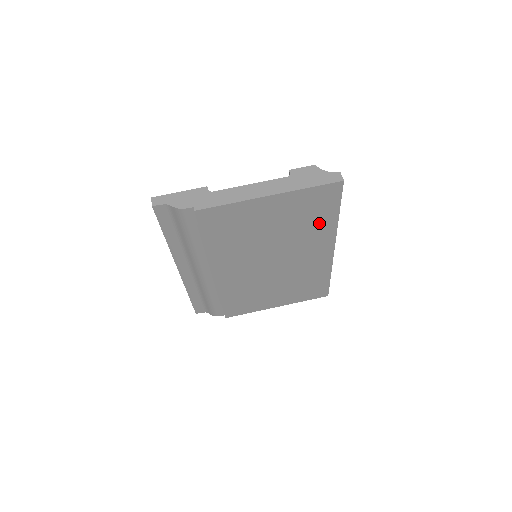
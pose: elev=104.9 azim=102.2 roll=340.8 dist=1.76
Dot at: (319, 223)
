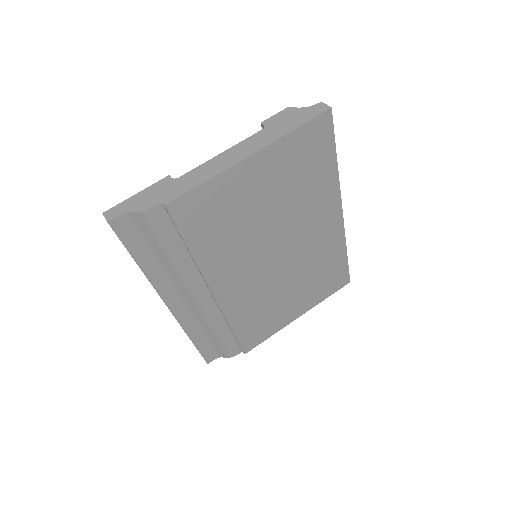
Dot at: (318, 180)
